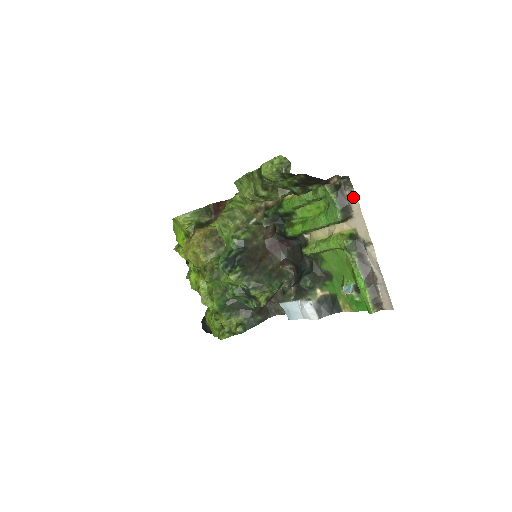
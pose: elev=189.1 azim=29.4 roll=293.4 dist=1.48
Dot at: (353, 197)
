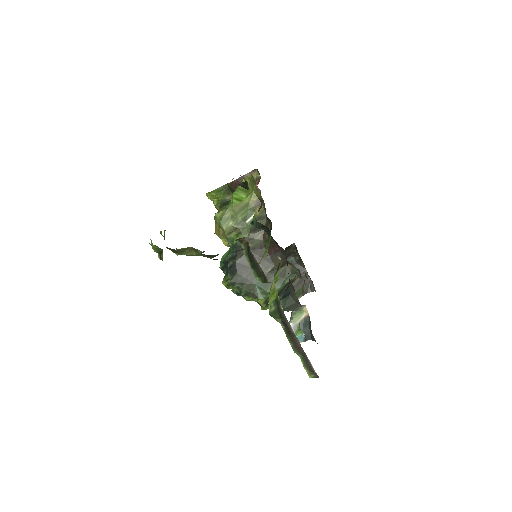
Dot at: occluded
